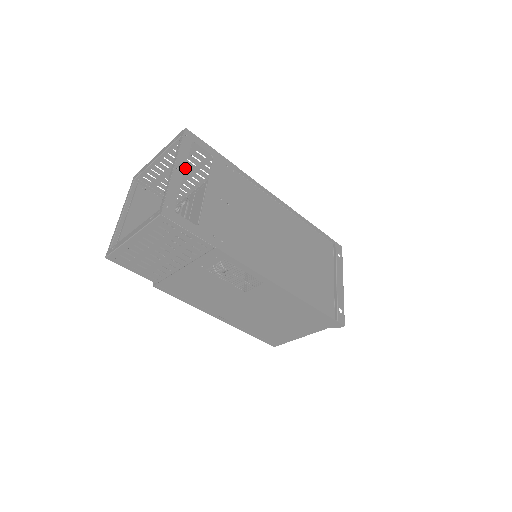
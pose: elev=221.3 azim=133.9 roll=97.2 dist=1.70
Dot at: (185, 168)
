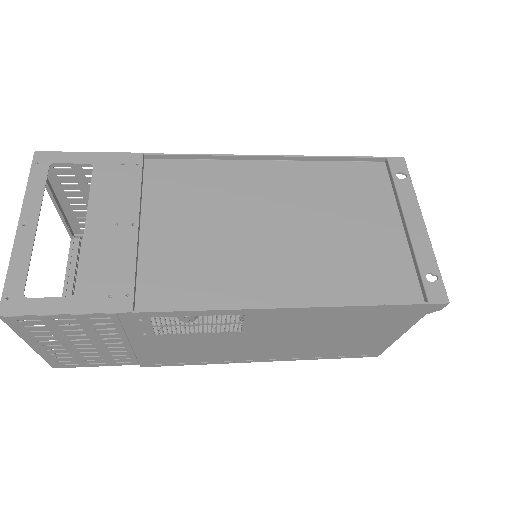
Dot at: occluded
